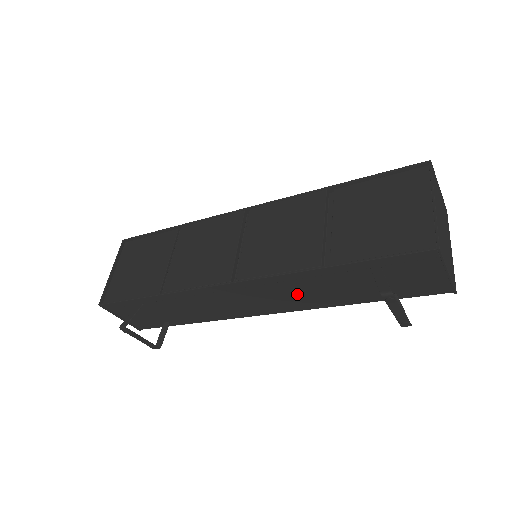
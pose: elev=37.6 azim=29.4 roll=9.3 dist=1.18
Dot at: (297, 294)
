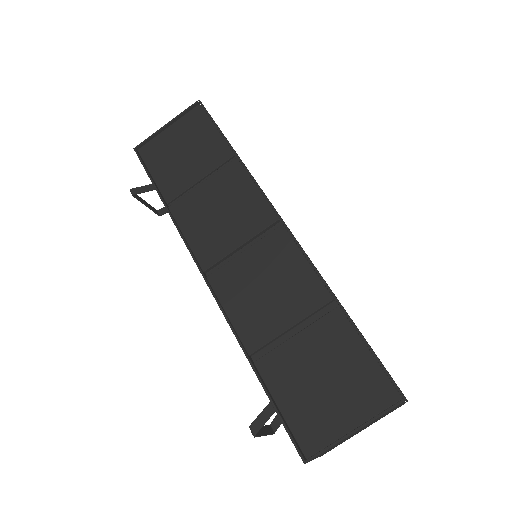
Dot at: occluded
